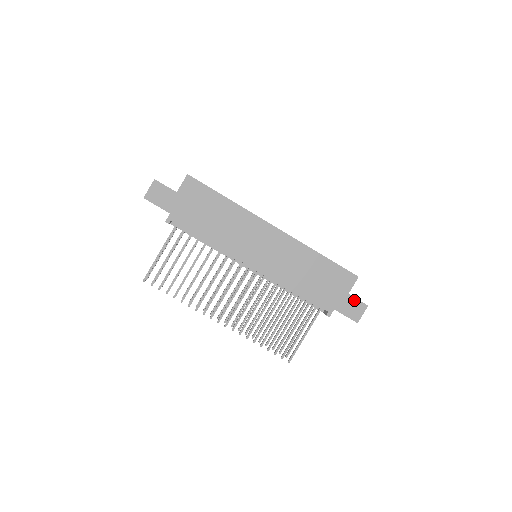
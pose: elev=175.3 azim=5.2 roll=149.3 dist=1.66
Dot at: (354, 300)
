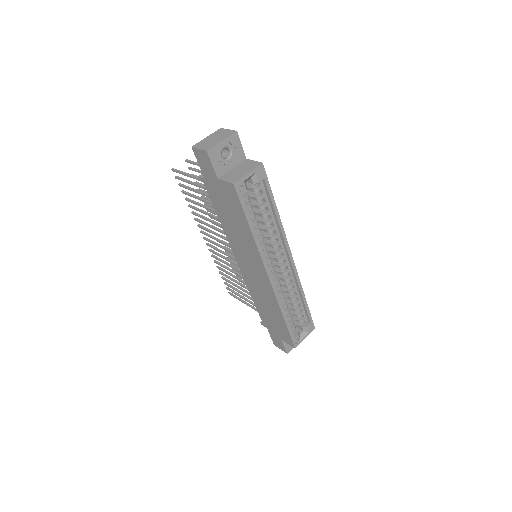
Dot at: (282, 343)
